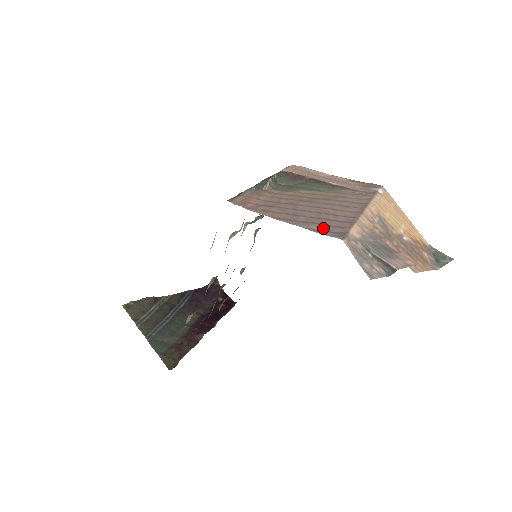
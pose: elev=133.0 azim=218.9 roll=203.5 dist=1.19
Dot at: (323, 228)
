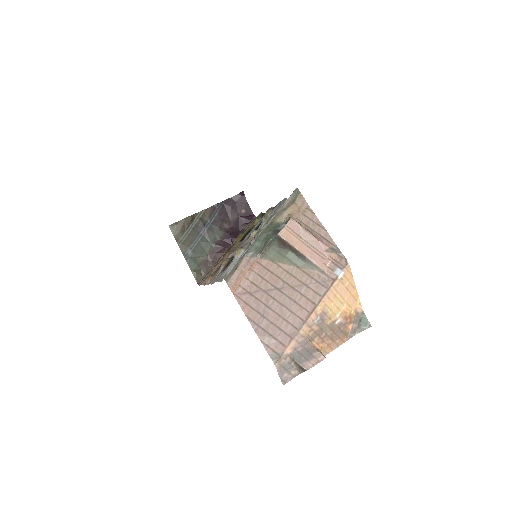
Dot at: (271, 343)
